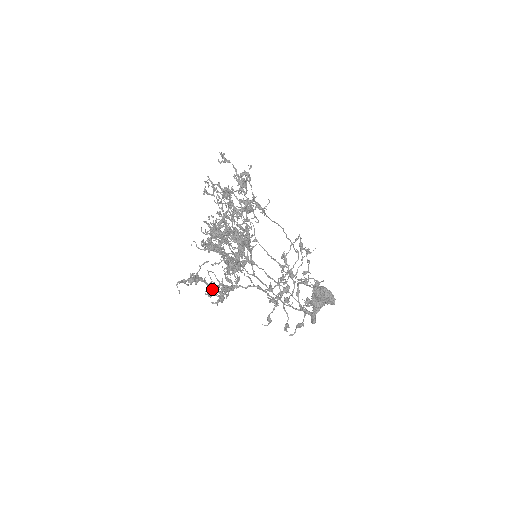
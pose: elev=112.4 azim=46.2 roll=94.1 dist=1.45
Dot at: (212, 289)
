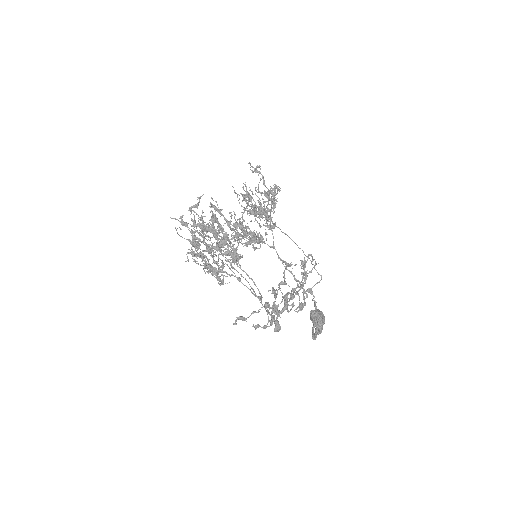
Dot at: occluded
